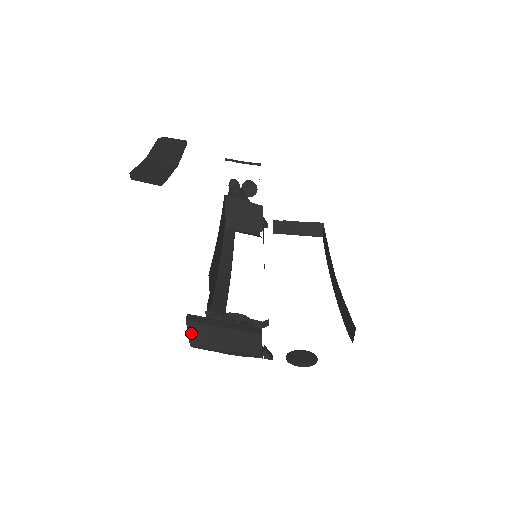
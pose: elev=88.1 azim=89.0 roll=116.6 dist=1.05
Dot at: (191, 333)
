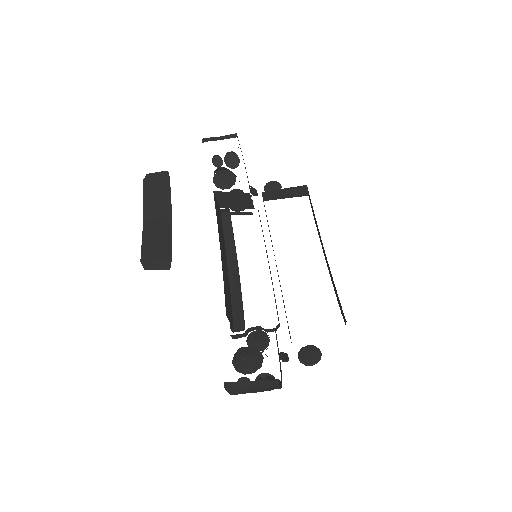
Dot at: (230, 392)
